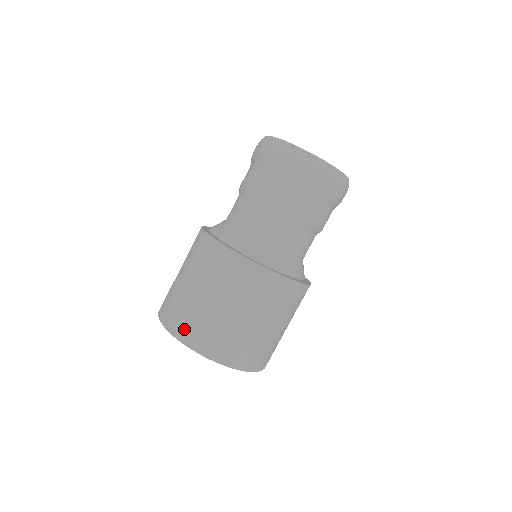
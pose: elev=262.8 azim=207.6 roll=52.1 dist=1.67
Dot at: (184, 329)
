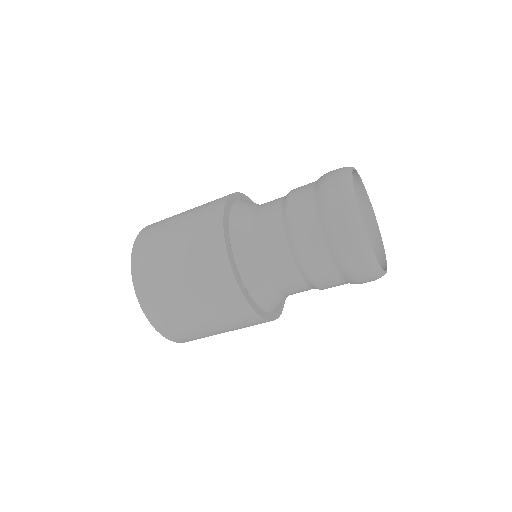
Dot at: (189, 340)
